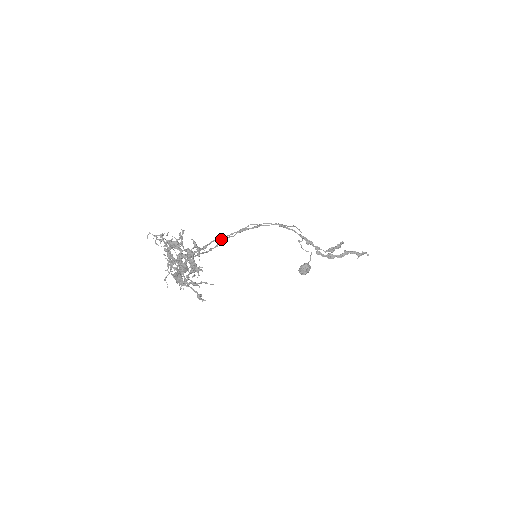
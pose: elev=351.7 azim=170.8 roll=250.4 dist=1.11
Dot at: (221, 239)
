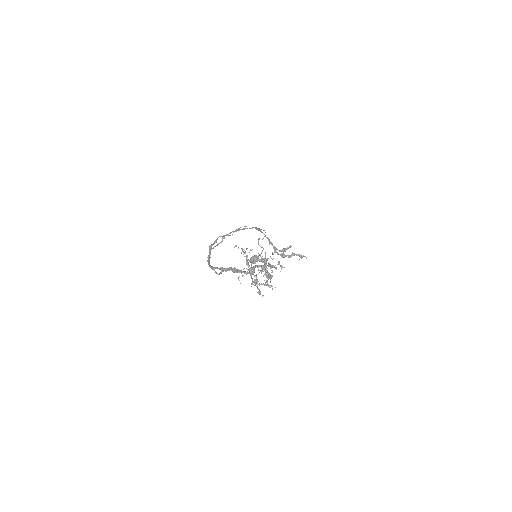
Dot at: occluded
